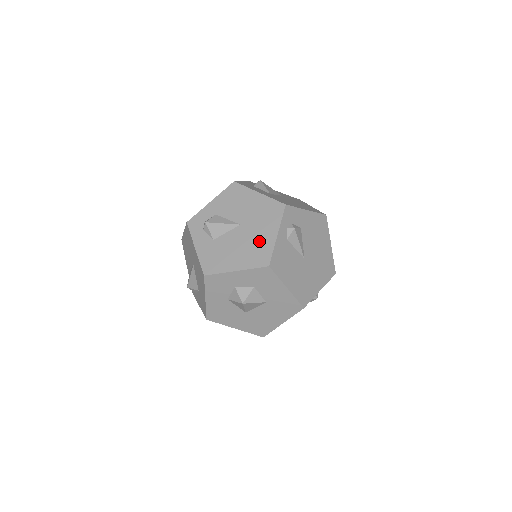
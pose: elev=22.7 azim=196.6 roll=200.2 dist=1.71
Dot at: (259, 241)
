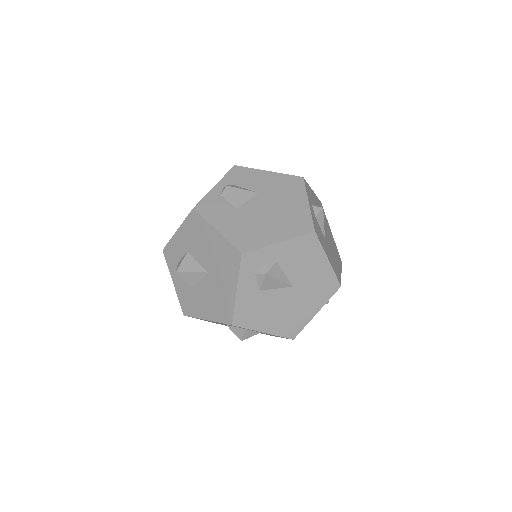
Dot at: (299, 312)
